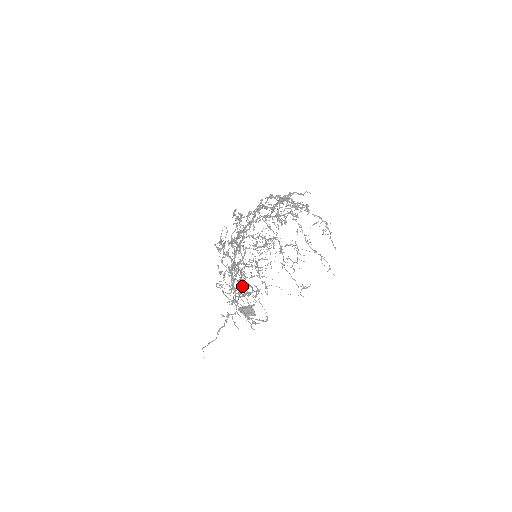
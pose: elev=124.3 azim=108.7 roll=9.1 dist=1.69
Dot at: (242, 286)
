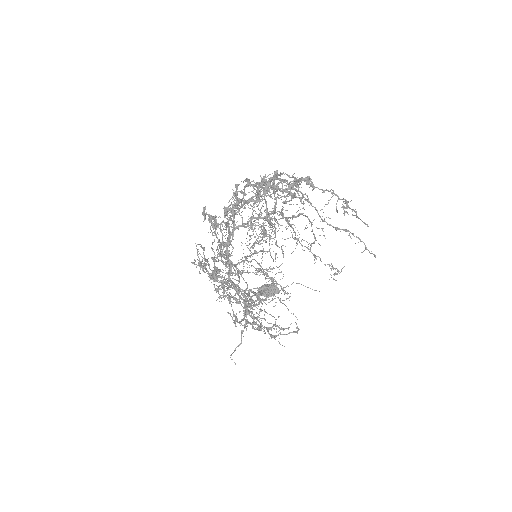
Dot at: (251, 306)
